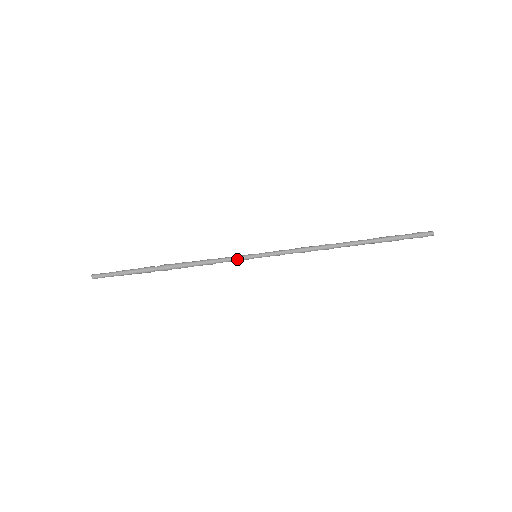
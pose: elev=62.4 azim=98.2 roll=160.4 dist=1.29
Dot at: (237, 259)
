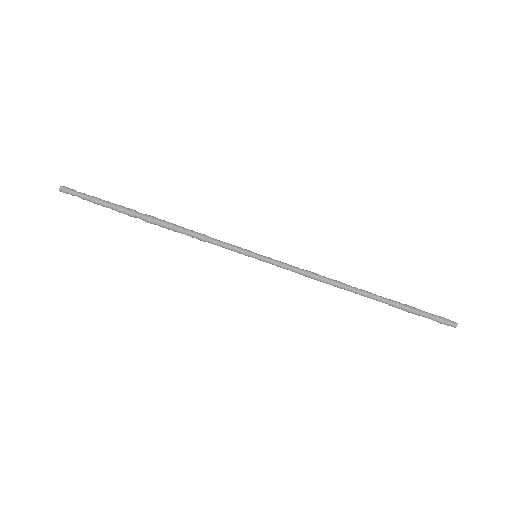
Dot at: (233, 250)
